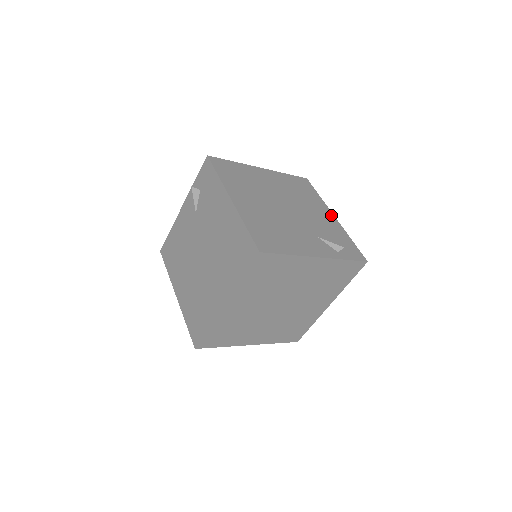
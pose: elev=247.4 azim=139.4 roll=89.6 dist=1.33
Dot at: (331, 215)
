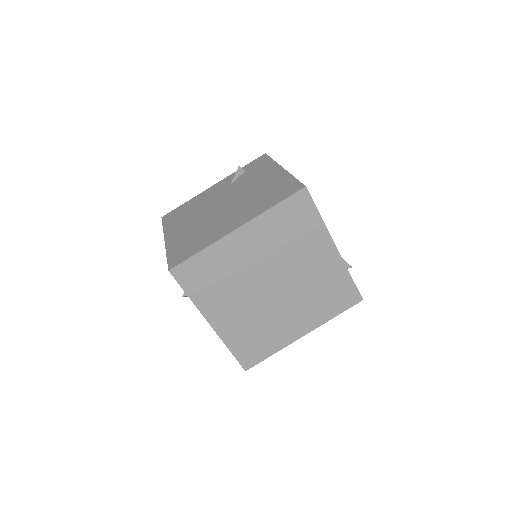
Dot at: occluded
